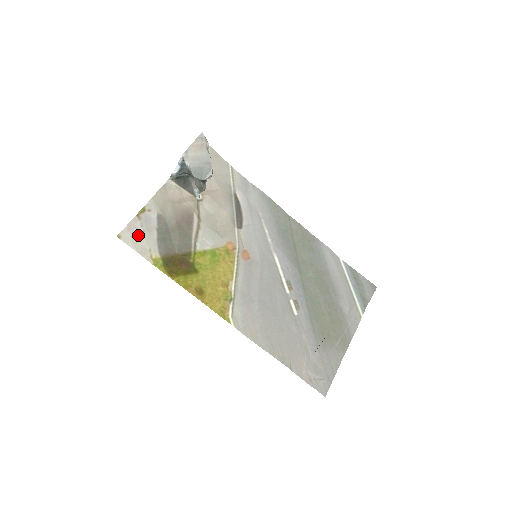
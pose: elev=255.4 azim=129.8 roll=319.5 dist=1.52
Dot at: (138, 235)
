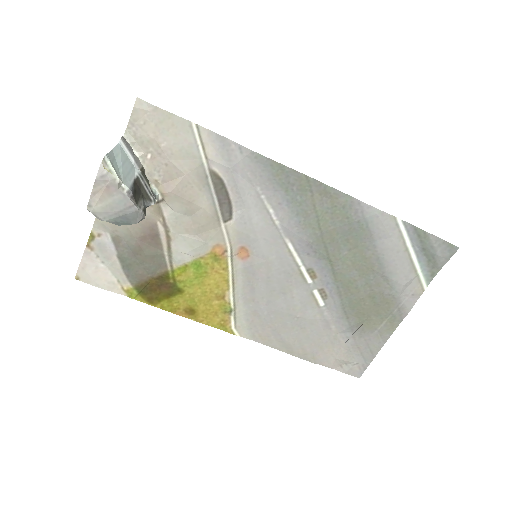
Dot at: (98, 269)
